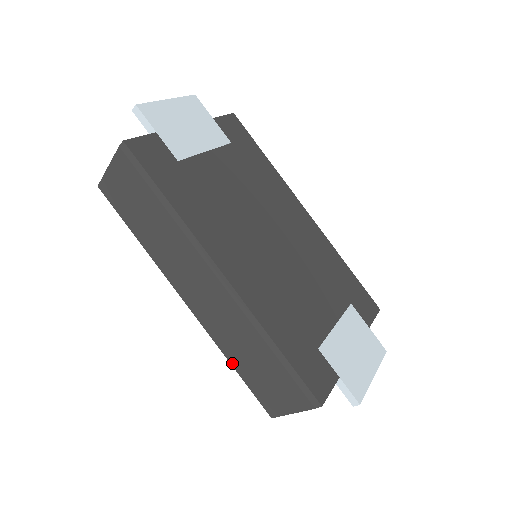
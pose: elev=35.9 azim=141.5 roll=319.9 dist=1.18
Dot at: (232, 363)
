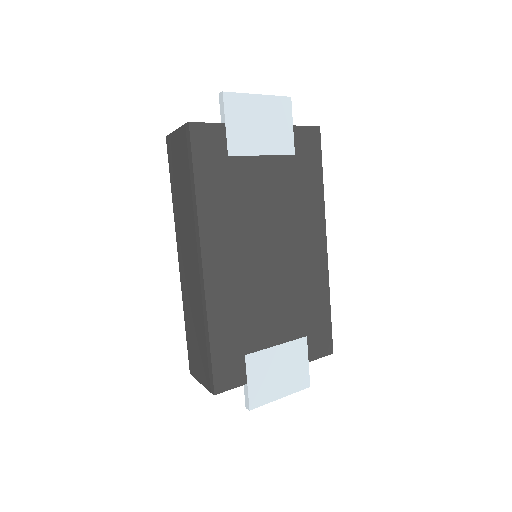
Dot at: (185, 321)
